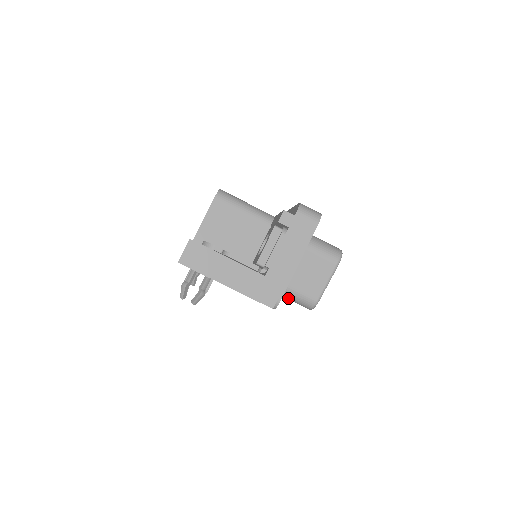
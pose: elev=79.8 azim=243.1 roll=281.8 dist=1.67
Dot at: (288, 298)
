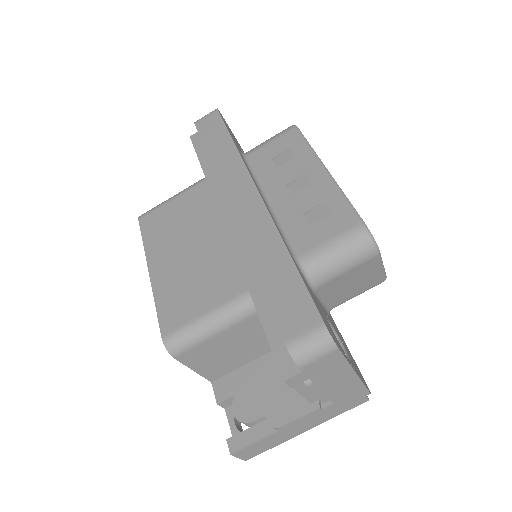
Dot at: occluded
